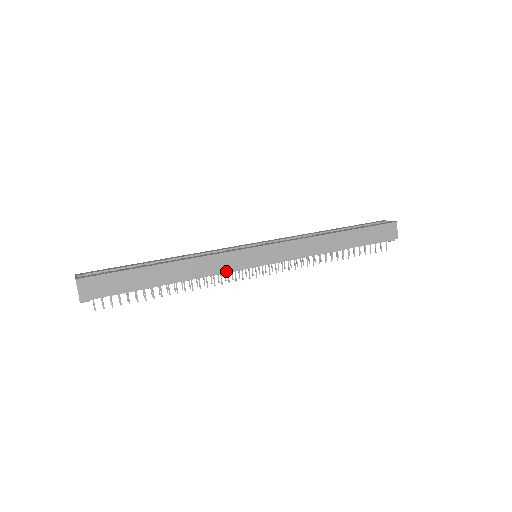
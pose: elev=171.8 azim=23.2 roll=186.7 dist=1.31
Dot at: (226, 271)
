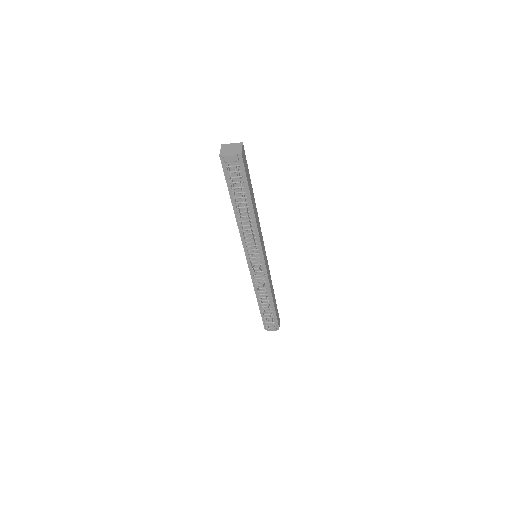
Dot at: (260, 240)
